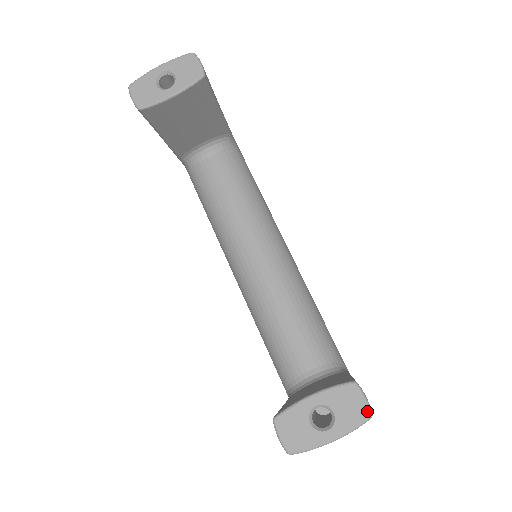
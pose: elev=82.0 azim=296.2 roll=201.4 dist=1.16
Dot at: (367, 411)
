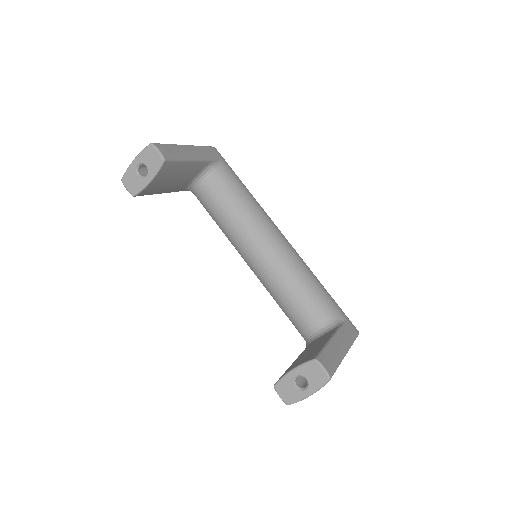
Dot at: (326, 376)
